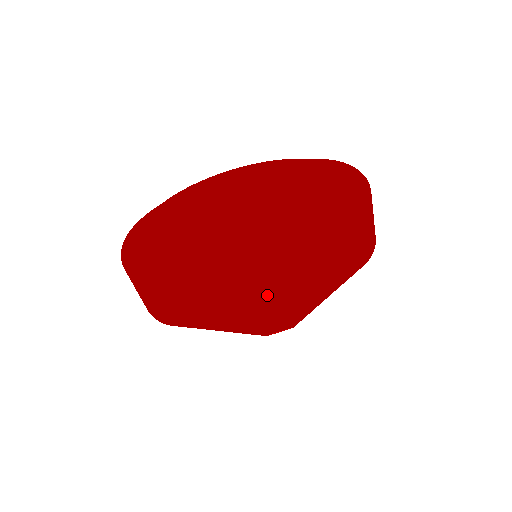
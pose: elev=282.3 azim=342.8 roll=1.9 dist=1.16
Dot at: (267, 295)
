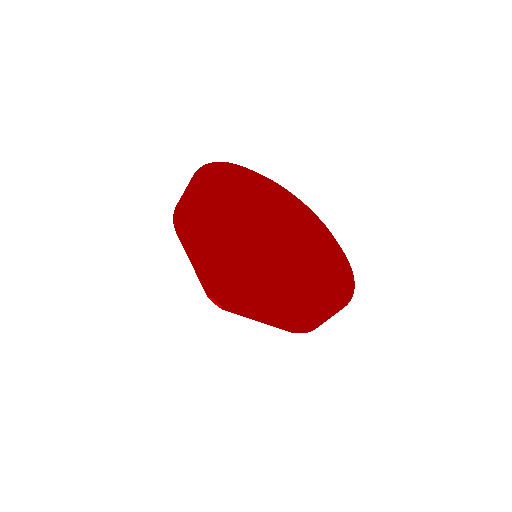
Dot at: (259, 293)
